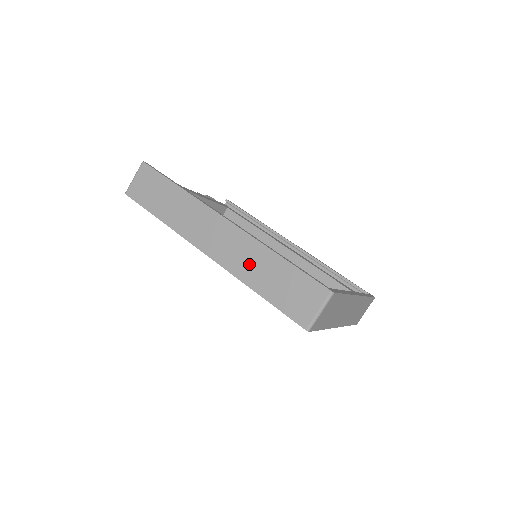
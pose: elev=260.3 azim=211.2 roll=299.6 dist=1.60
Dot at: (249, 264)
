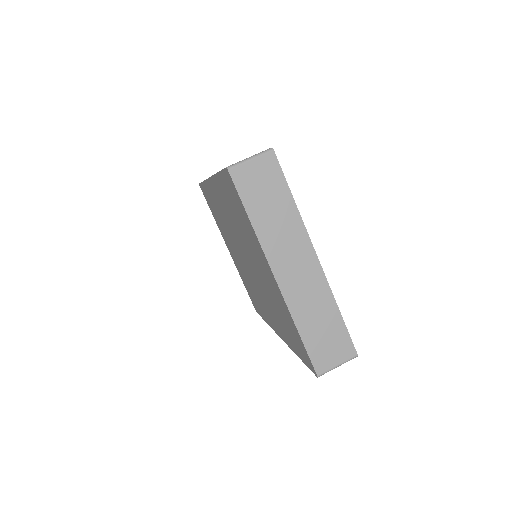
Dot at: occluded
